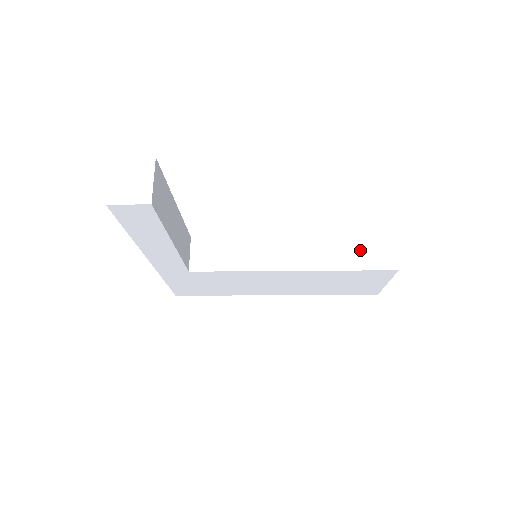
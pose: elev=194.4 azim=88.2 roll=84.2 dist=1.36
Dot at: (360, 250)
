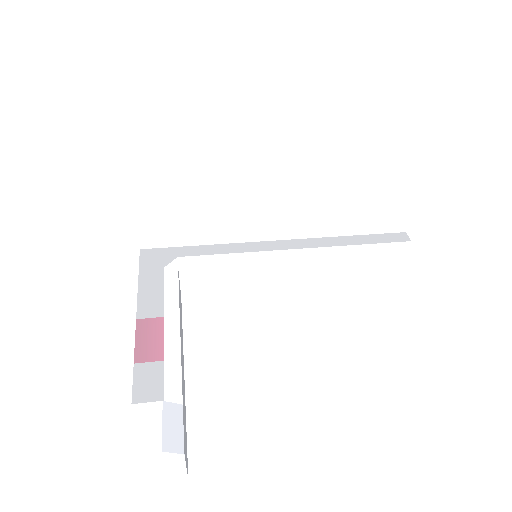
Dot at: (378, 266)
